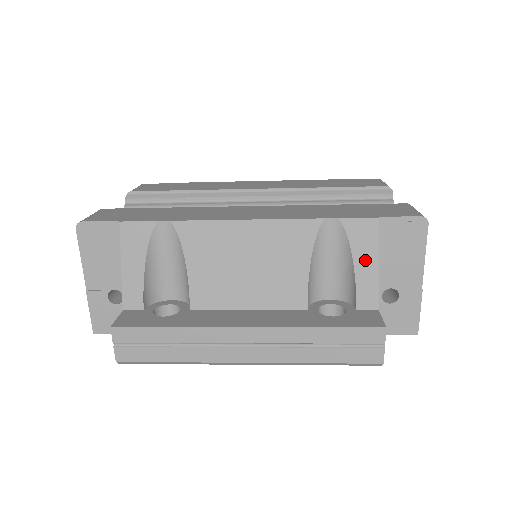
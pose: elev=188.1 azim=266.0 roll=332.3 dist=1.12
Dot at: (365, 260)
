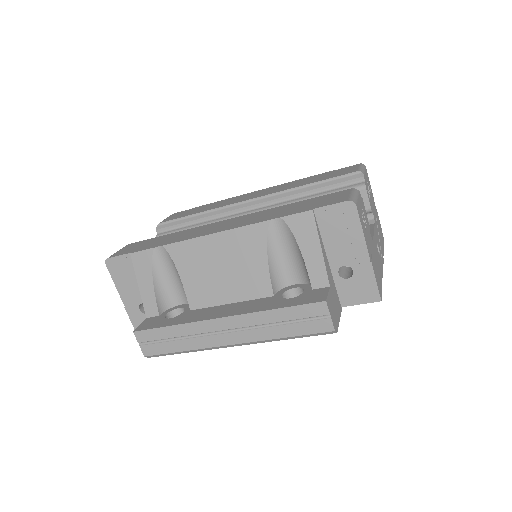
Dot at: (309, 247)
